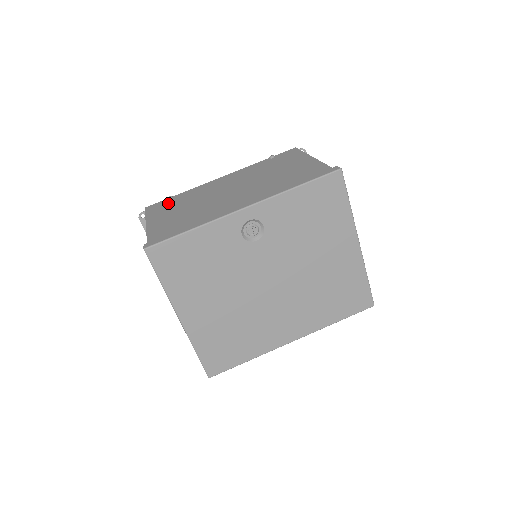
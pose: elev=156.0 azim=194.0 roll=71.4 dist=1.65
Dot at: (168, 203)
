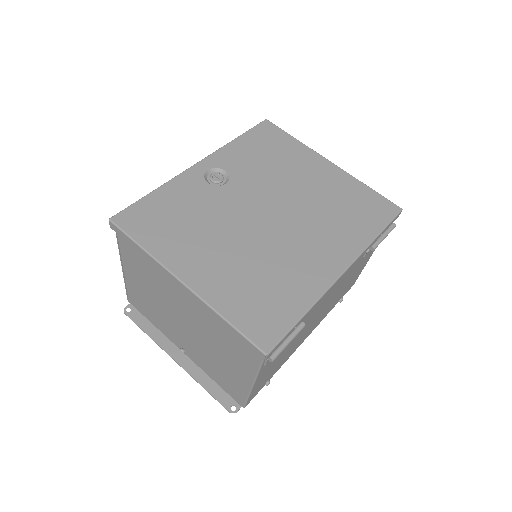
Dot at: occluded
